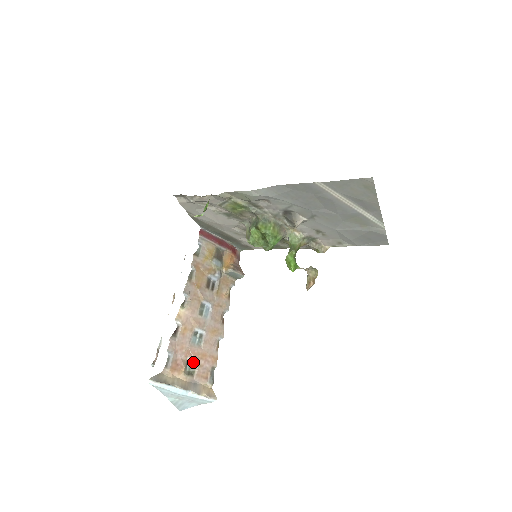
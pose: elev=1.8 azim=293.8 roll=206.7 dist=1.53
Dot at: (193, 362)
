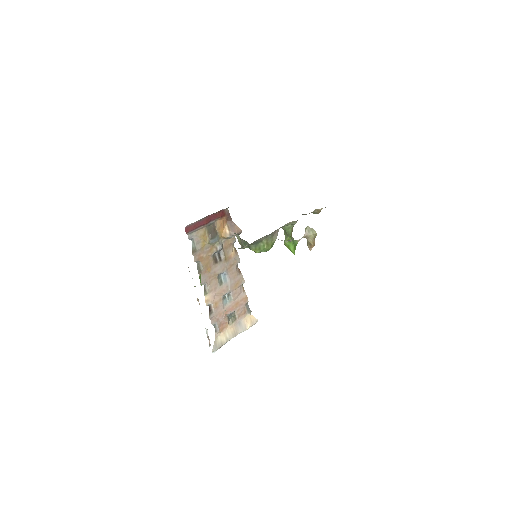
Dot at: (232, 313)
